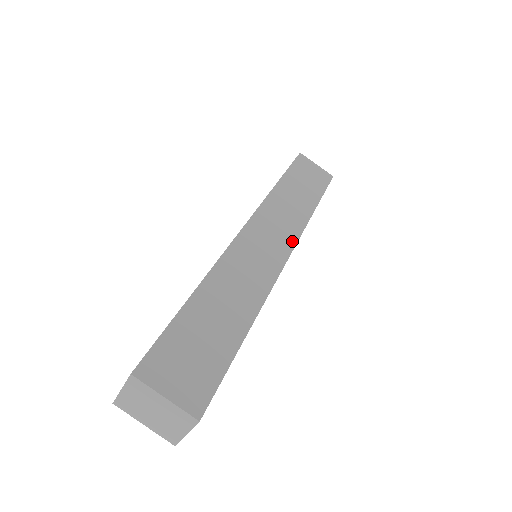
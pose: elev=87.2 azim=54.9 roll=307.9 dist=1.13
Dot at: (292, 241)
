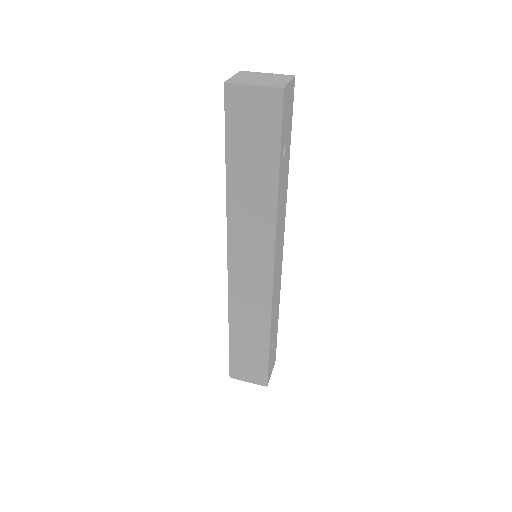
Dot at: occluded
